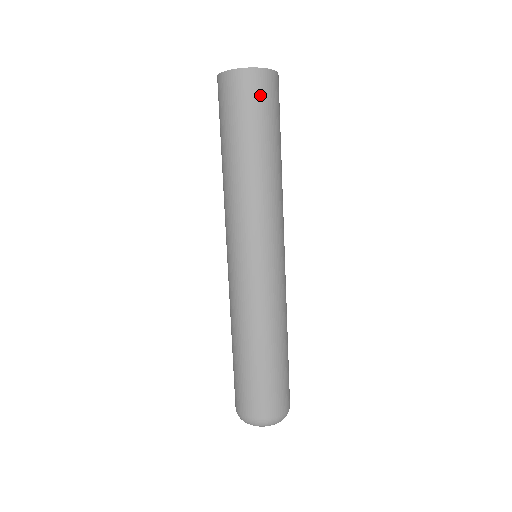
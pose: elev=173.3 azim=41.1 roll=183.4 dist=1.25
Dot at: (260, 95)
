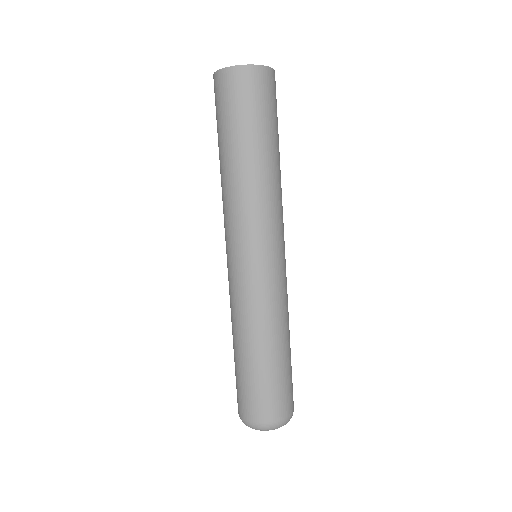
Dot at: (275, 96)
